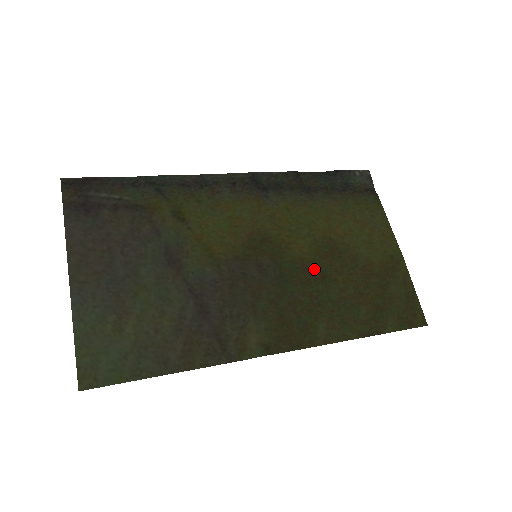
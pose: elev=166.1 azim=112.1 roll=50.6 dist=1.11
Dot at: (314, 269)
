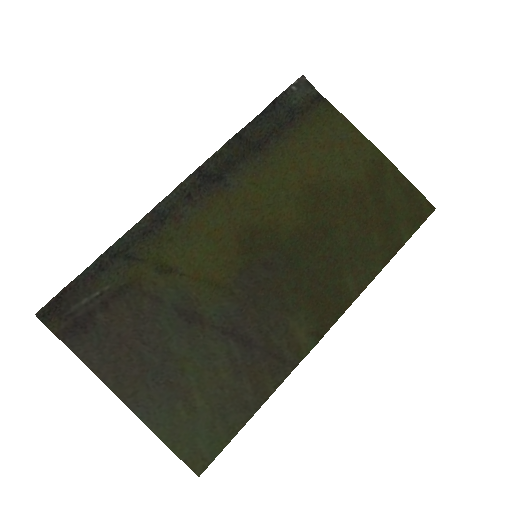
Dot at: (313, 230)
